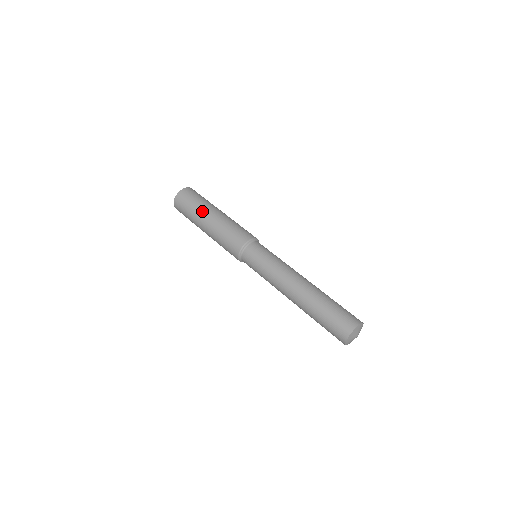
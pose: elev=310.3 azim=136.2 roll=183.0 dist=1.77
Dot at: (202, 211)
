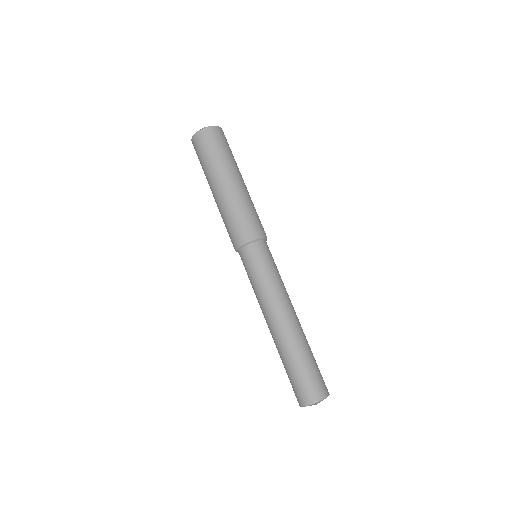
Dot at: (225, 168)
